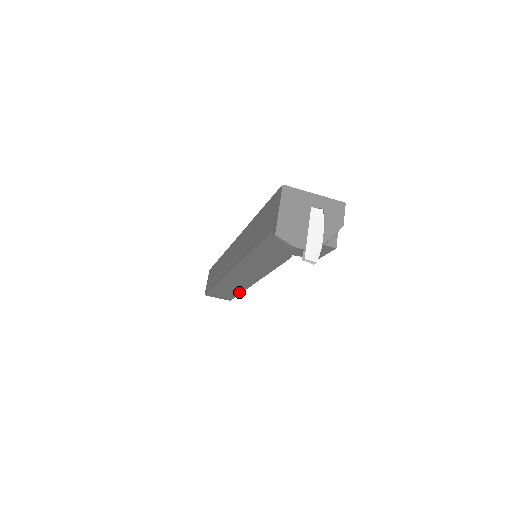
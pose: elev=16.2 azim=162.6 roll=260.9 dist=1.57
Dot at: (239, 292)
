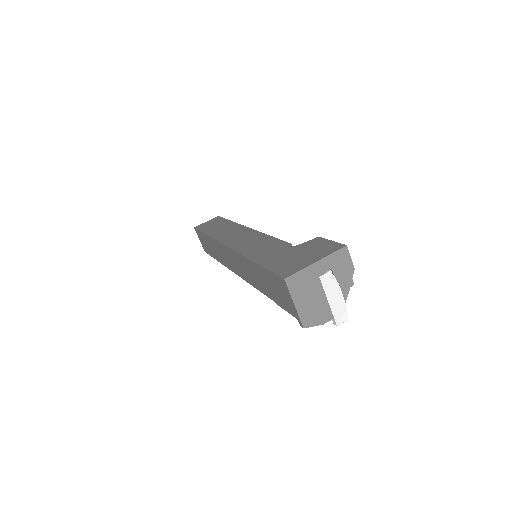
Dot at: occluded
